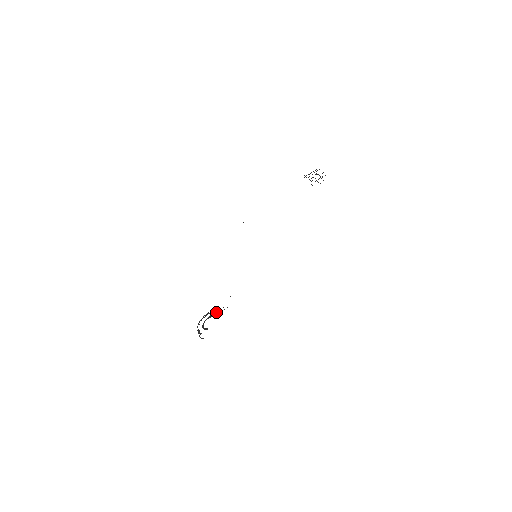
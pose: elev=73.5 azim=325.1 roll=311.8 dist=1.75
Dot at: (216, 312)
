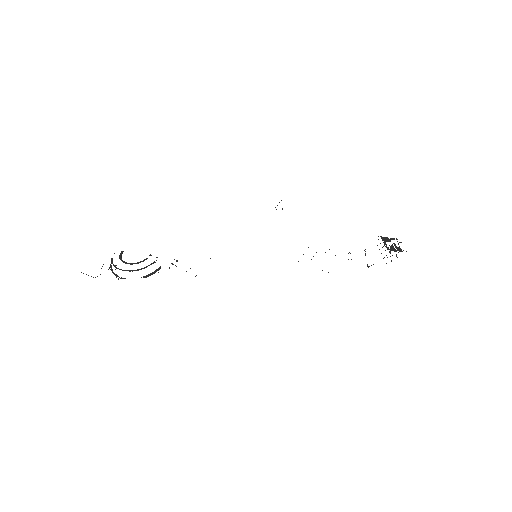
Dot at: (157, 269)
